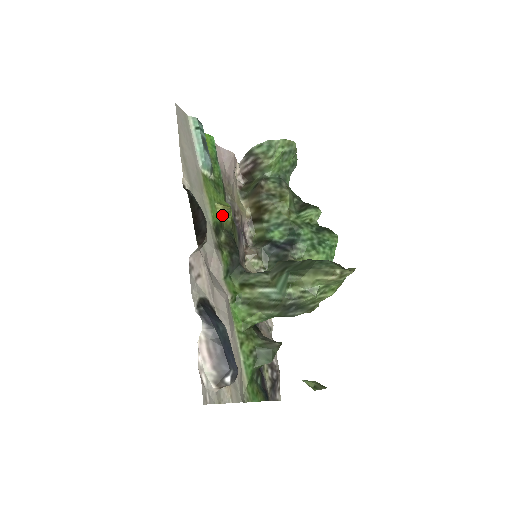
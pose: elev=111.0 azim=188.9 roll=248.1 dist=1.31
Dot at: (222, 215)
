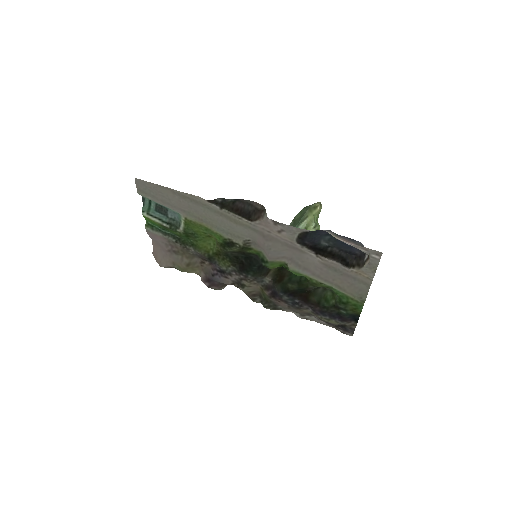
Dot at: (216, 242)
